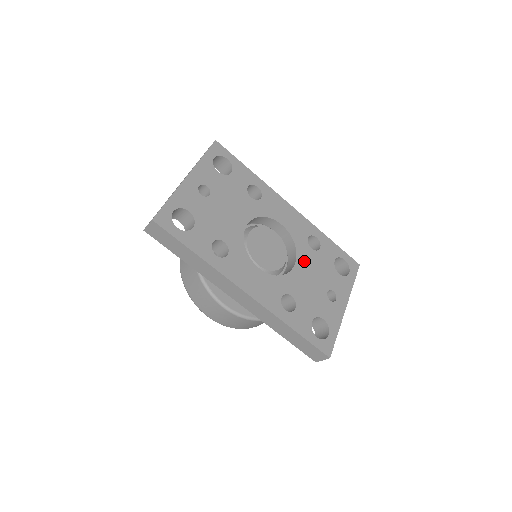
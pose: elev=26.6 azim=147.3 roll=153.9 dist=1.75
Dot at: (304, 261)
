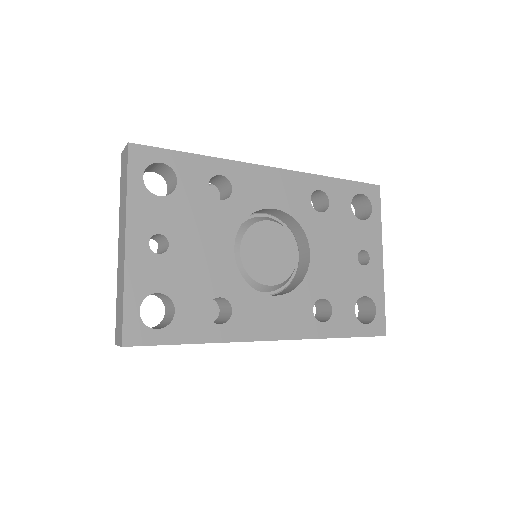
Dot at: (318, 238)
